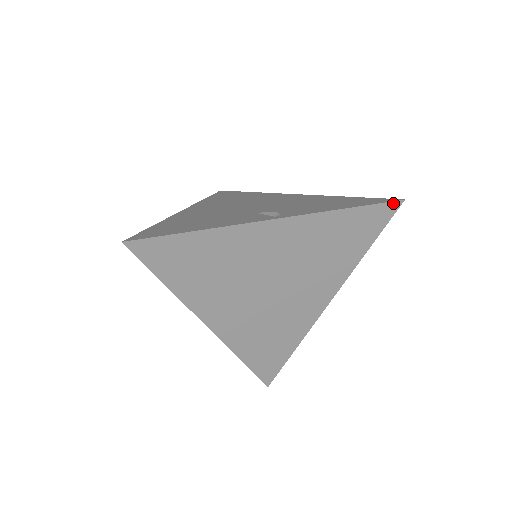
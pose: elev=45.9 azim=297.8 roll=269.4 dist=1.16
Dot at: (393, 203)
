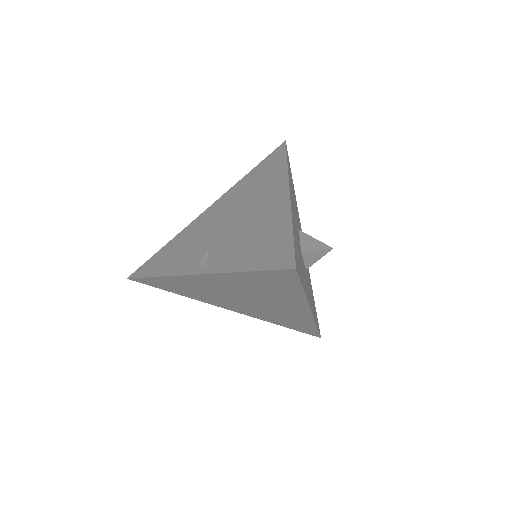
Dot at: (286, 270)
